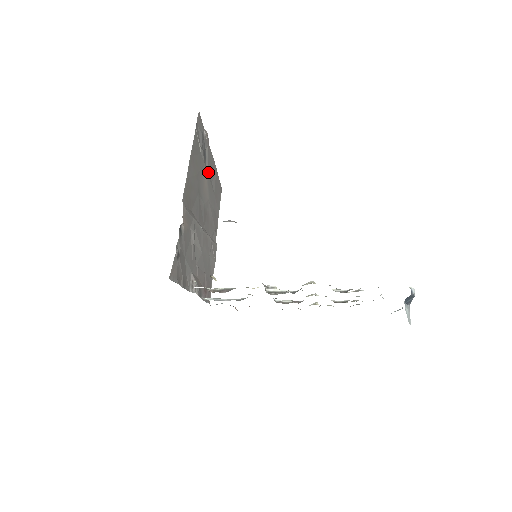
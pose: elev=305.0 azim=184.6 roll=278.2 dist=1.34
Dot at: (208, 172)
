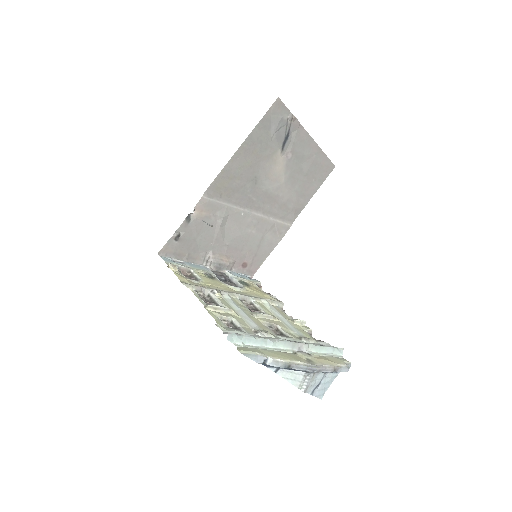
Dot at: (291, 156)
